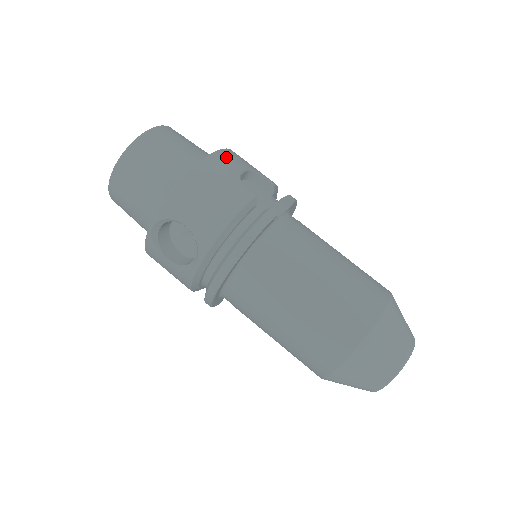
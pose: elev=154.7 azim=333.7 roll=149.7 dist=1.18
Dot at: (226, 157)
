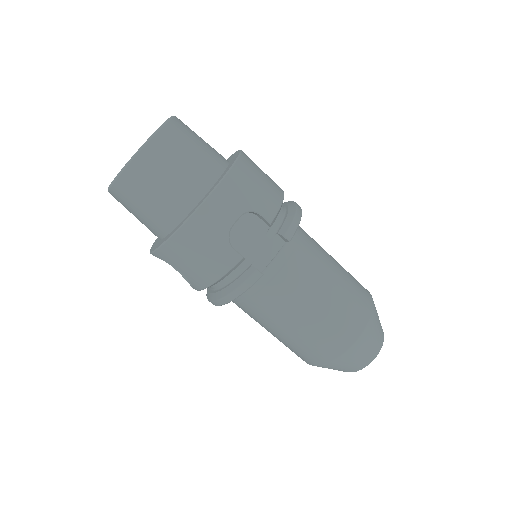
Dot at: (216, 207)
